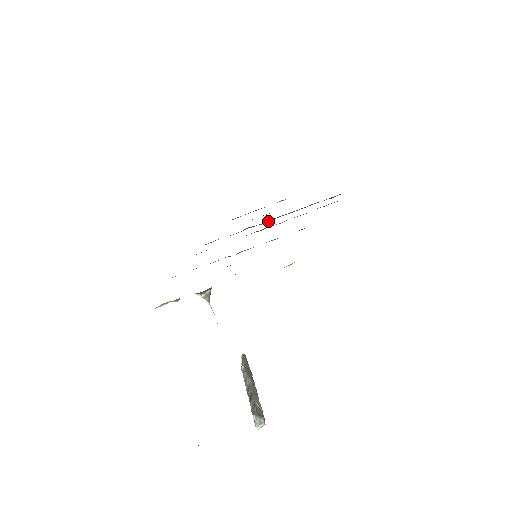
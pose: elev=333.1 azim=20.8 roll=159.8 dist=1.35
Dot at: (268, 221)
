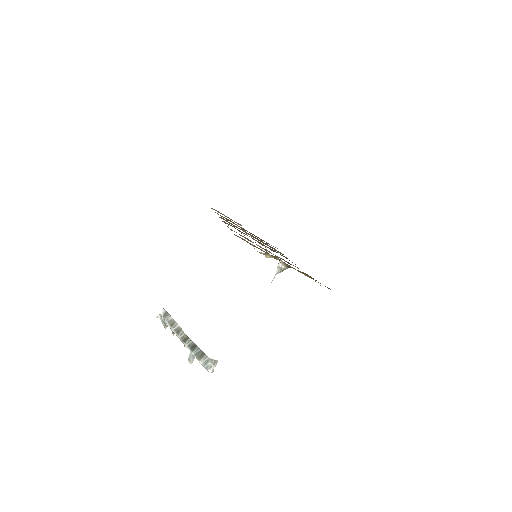
Dot at: (252, 236)
